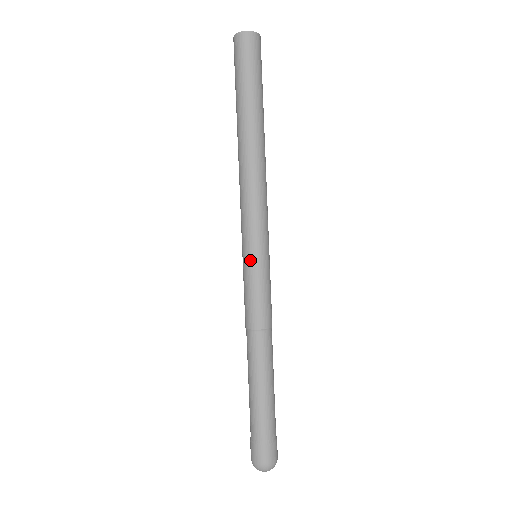
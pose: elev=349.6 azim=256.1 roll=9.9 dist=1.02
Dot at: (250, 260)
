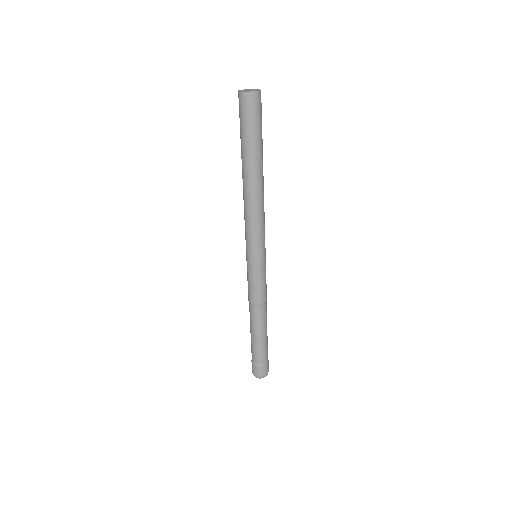
Dot at: (259, 262)
